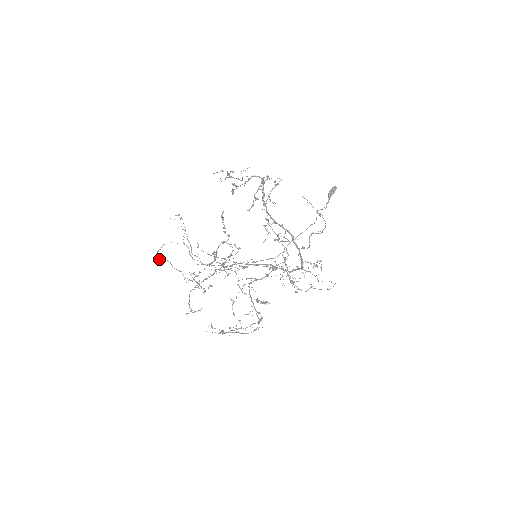
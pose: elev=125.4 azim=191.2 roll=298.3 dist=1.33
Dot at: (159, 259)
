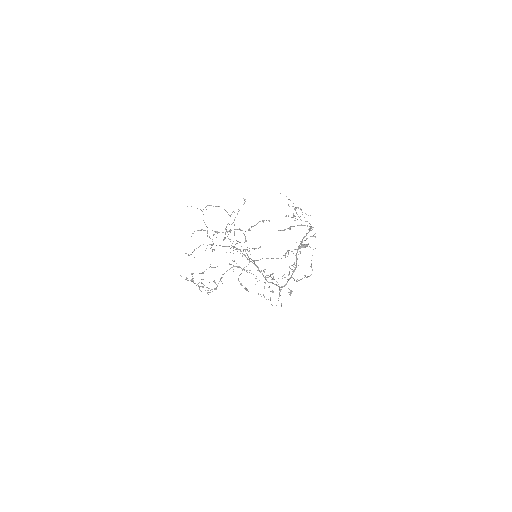
Dot at: occluded
